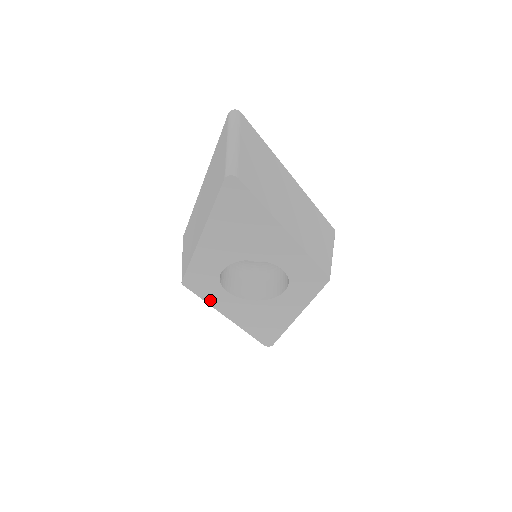
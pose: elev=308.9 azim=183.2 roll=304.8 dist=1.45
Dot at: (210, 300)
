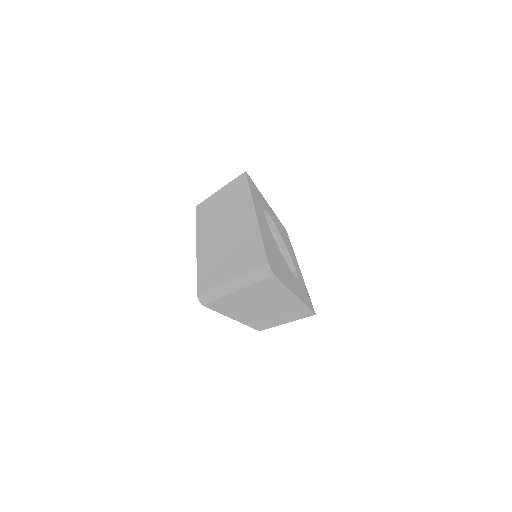
Dot at: occluded
